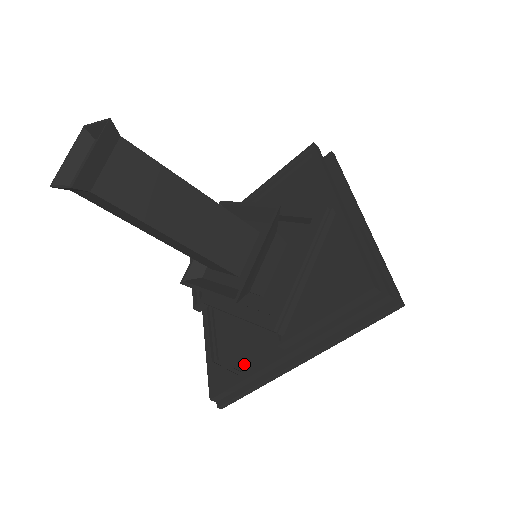
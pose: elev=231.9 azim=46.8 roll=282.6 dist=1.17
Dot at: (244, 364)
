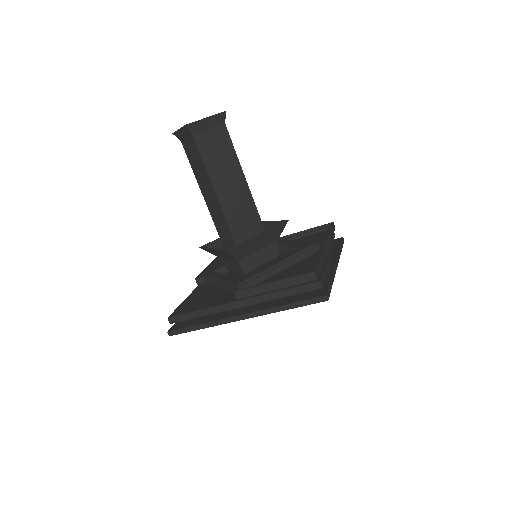
Dot at: occluded
